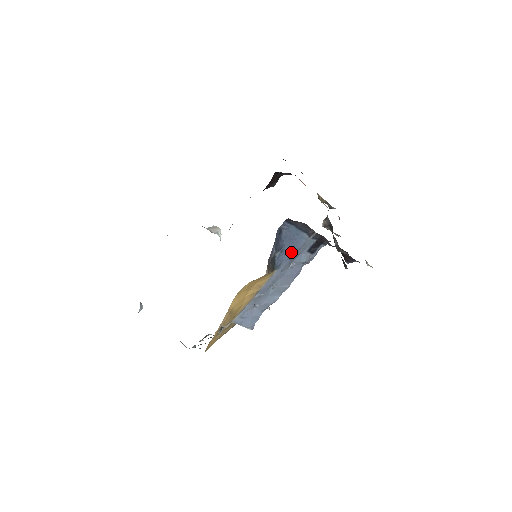
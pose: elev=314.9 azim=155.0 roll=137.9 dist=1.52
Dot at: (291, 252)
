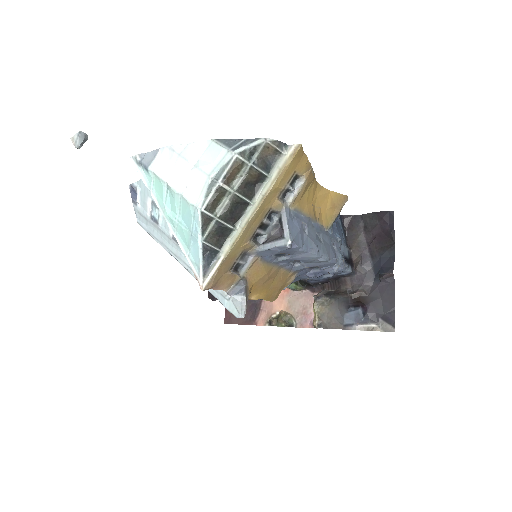
Dot at: (339, 235)
